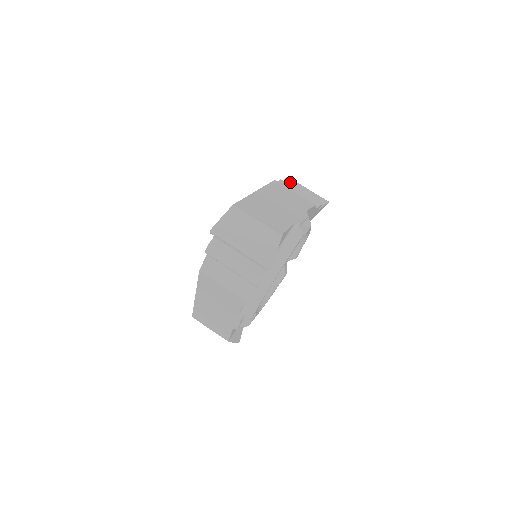
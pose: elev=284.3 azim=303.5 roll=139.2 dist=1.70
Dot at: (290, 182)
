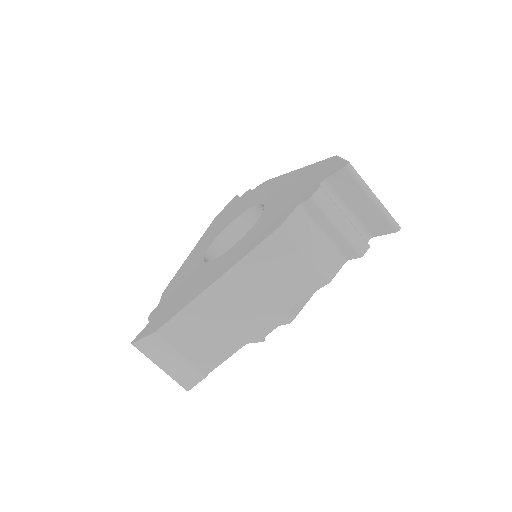
Dot at: (346, 179)
